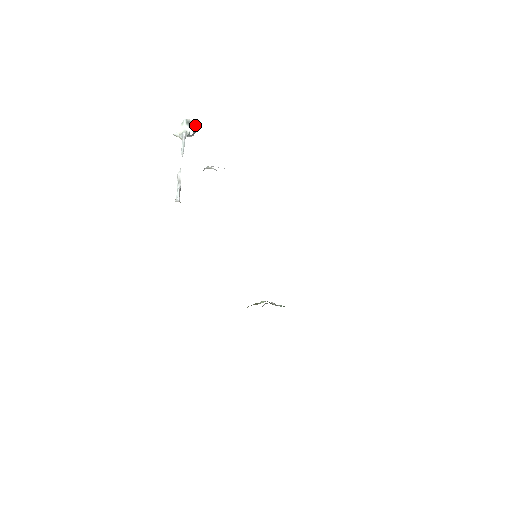
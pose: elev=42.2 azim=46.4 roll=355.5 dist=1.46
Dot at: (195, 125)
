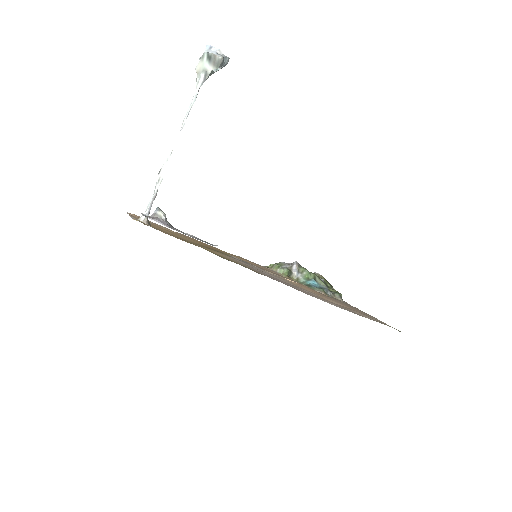
Dot at: (219, 62)
